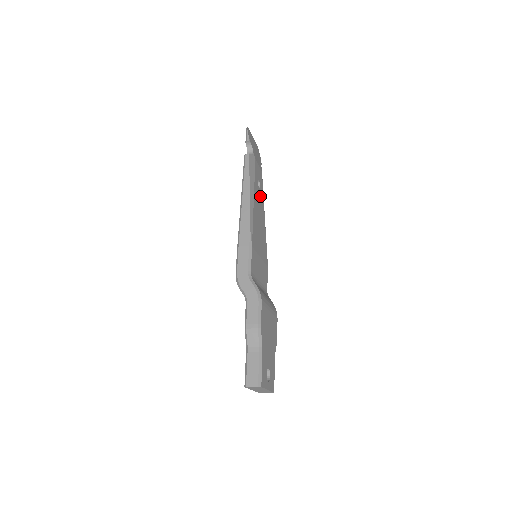
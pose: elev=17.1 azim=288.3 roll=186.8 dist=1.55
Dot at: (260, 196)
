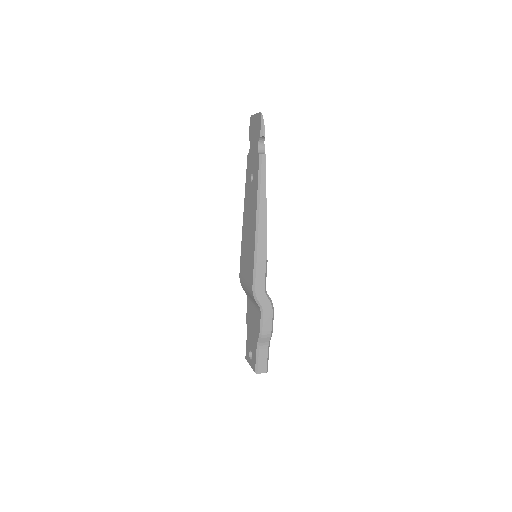
Dot at: occluded
